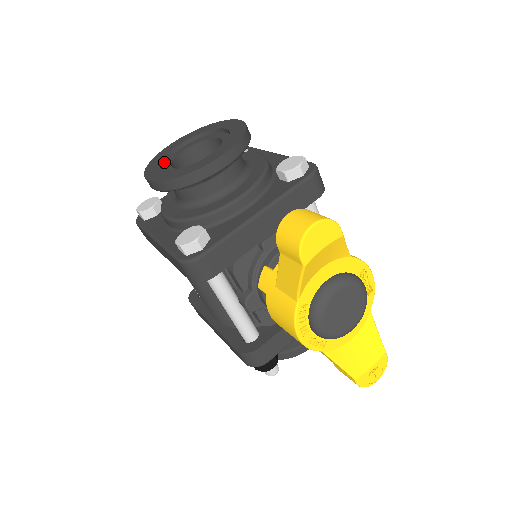
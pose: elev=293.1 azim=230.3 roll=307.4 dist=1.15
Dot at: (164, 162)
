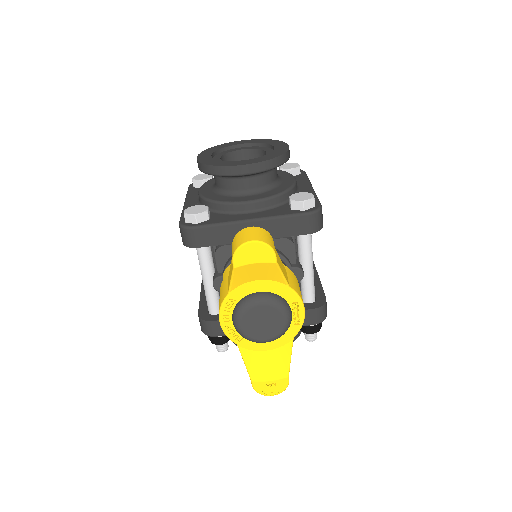
Dot at: (222, 151)
